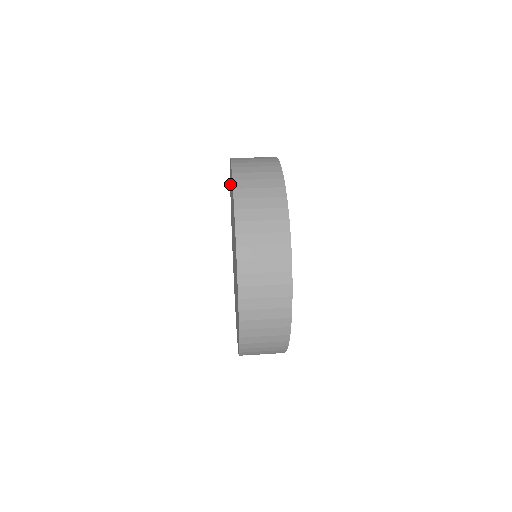
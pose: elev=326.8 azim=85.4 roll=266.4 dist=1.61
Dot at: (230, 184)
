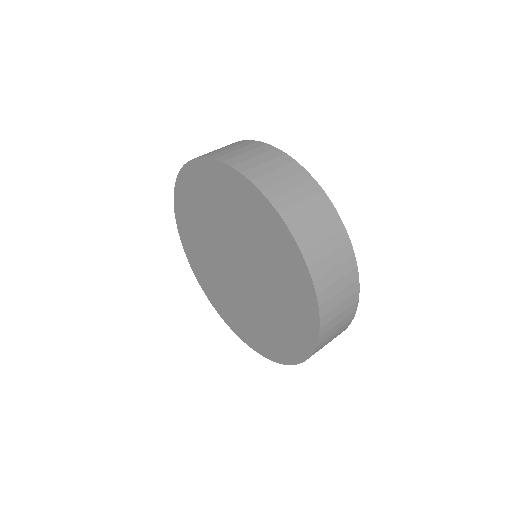
Dot at: (181, 213)
